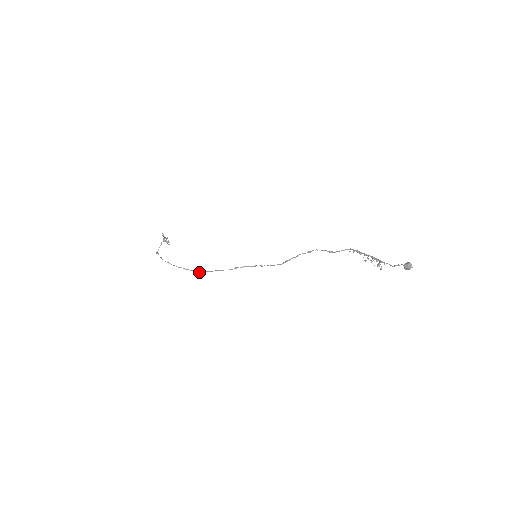
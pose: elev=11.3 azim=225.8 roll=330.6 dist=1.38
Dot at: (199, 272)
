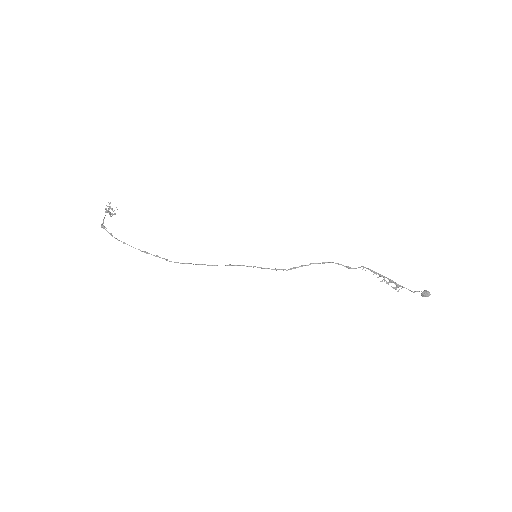
Dot at: (176, 262)
